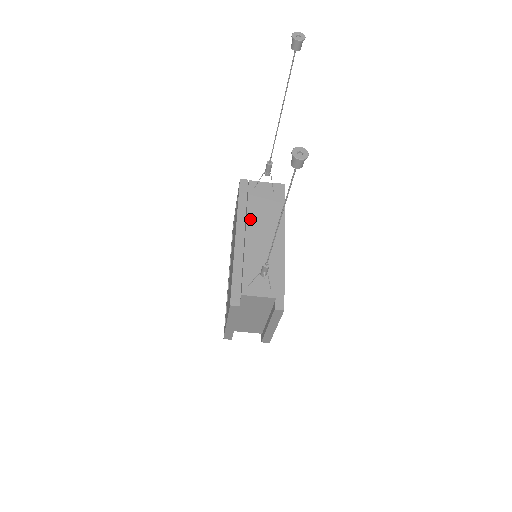
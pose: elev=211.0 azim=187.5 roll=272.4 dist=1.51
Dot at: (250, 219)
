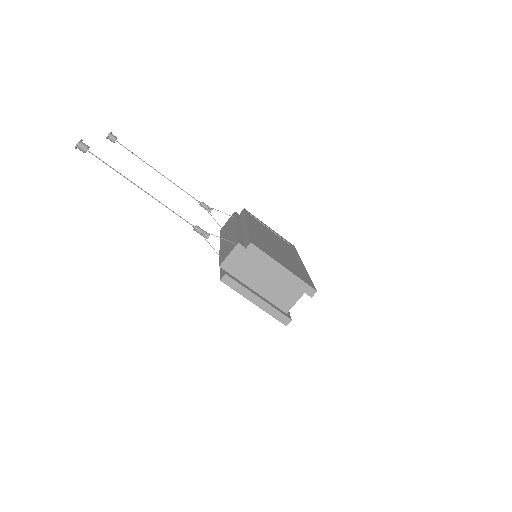
Dot at: (221, 239)
